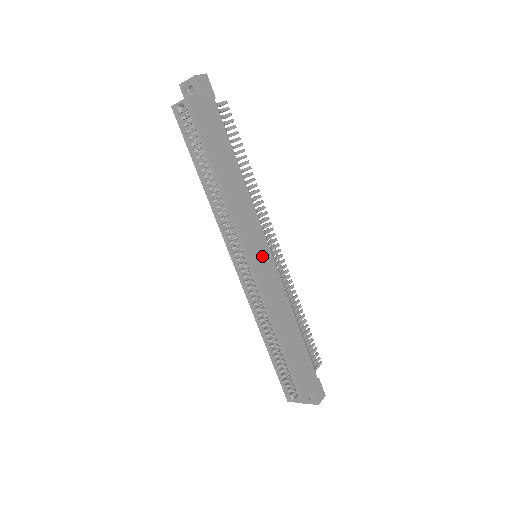
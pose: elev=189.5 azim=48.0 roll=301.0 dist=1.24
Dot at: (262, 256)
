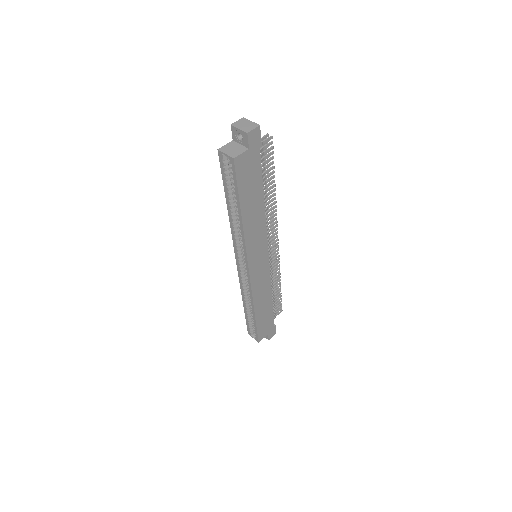
Dot at: (260, 262)
